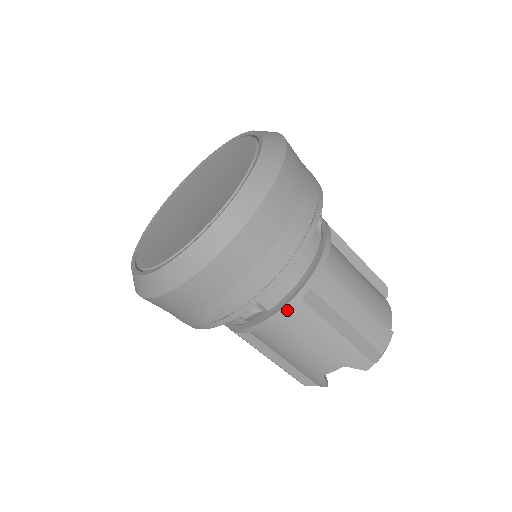
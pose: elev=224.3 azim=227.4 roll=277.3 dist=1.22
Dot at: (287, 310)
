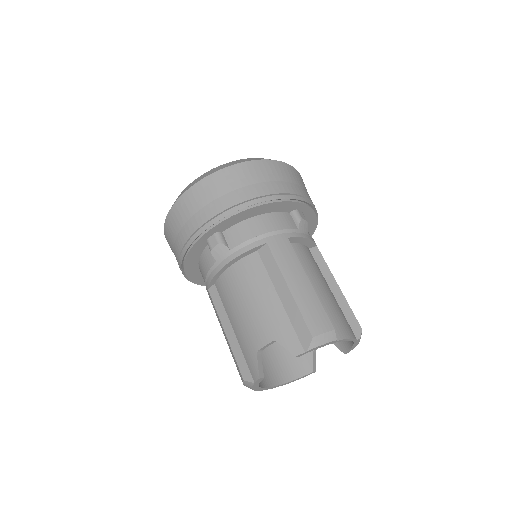
Dot at: (243, 252)
